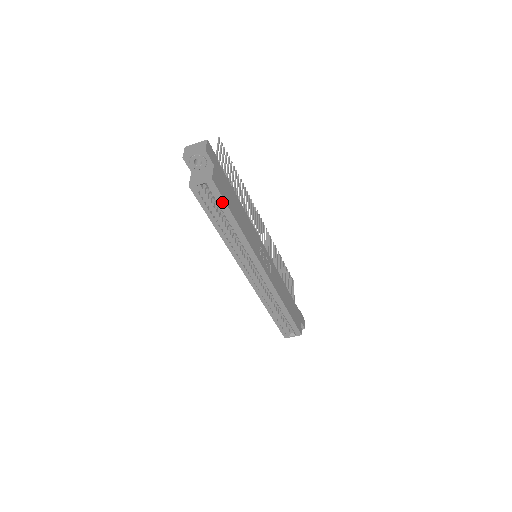
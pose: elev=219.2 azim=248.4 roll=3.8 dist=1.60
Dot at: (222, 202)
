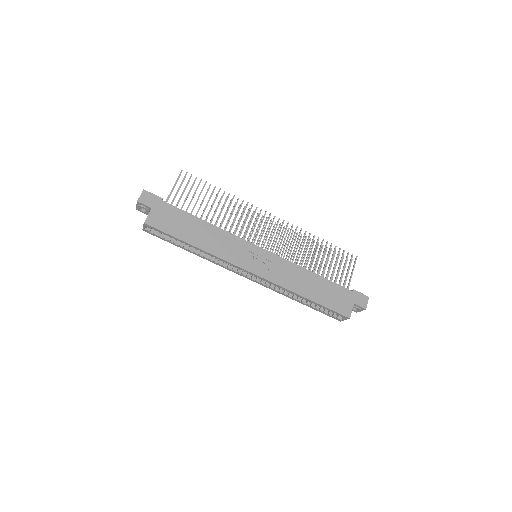
Dot at: (167, 234)
